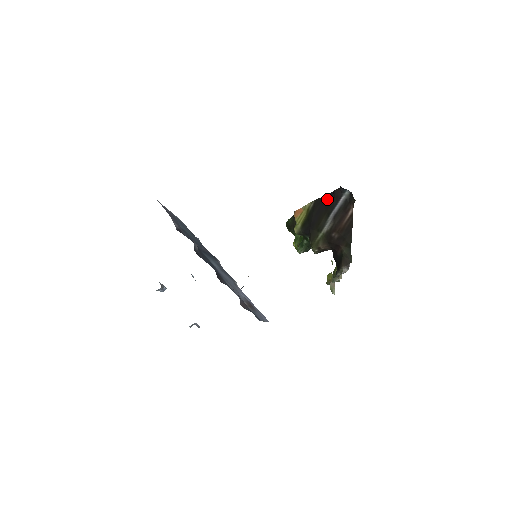
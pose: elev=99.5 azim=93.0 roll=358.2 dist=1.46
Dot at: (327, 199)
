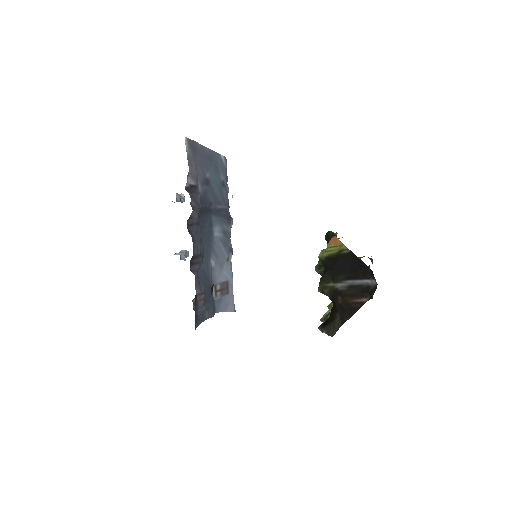
Dot at: (358, 264)
